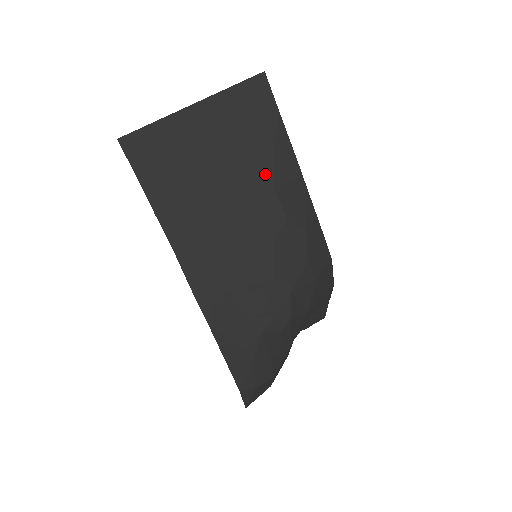
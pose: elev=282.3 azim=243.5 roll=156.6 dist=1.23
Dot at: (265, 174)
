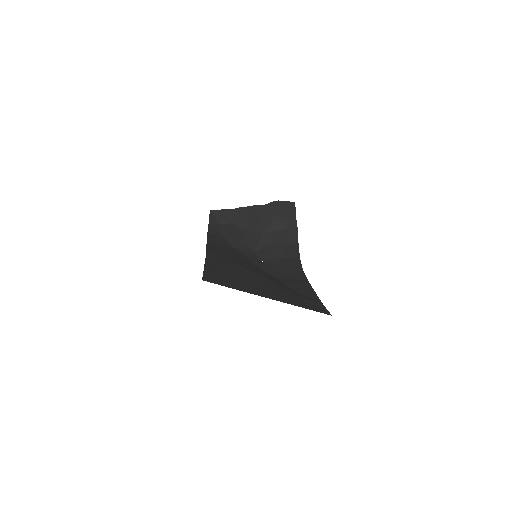
Dot at: (286, 287)
